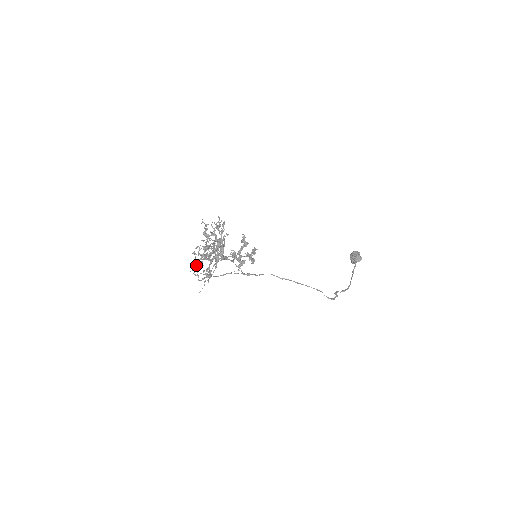
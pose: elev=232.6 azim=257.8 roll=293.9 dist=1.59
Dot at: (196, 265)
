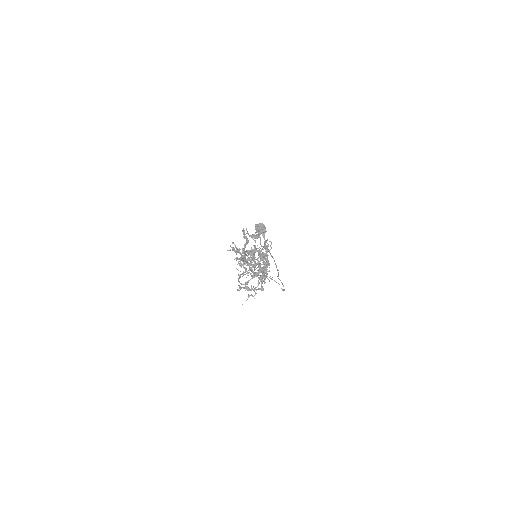
Dot at: occluded
